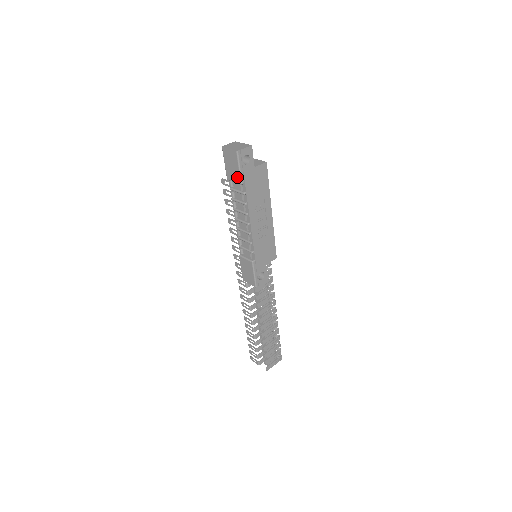
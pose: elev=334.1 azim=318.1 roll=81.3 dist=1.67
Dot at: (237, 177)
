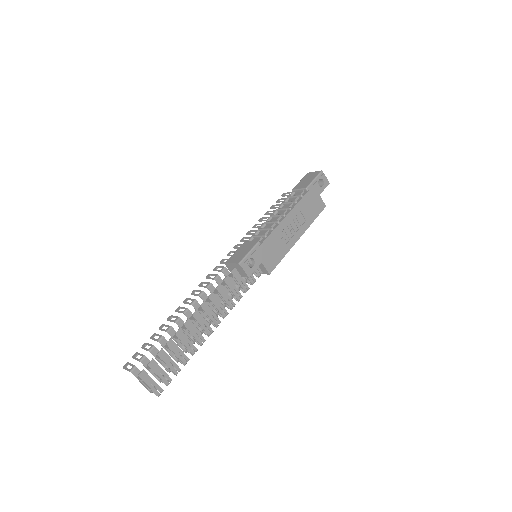
Dot at: (306, 185)
